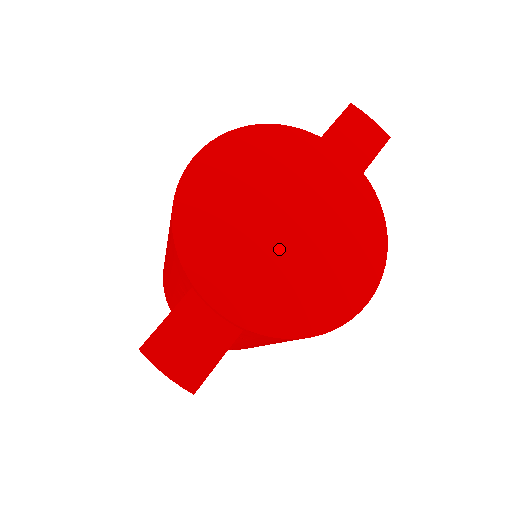
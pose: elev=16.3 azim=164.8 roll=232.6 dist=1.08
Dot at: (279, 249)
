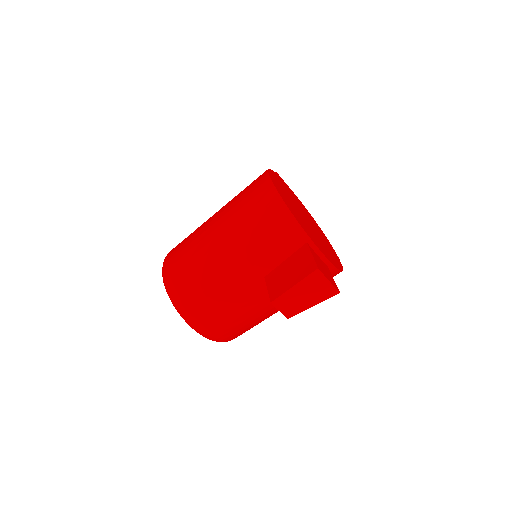
Dot at: (313, 230)
